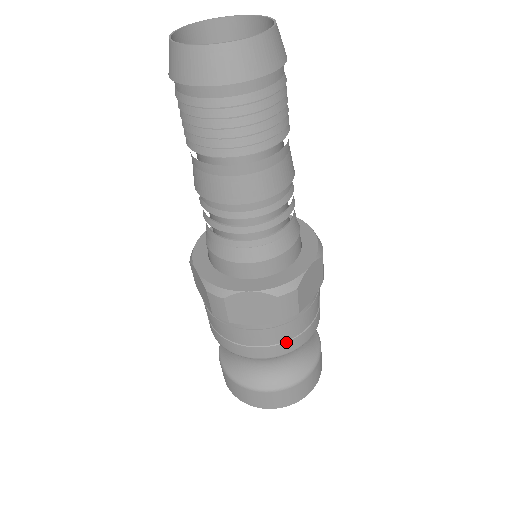
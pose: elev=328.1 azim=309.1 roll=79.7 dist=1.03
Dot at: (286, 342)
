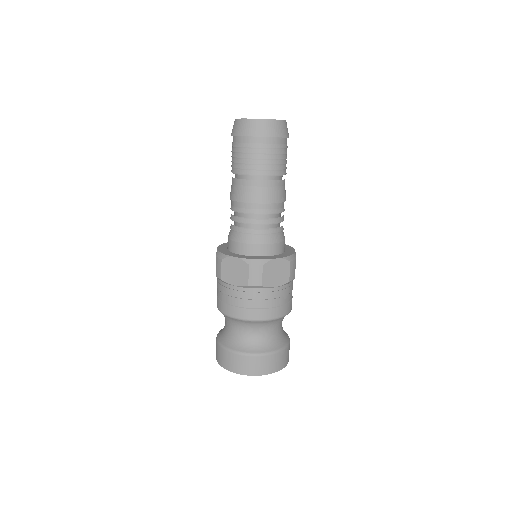
Dot at: (287, 304)
